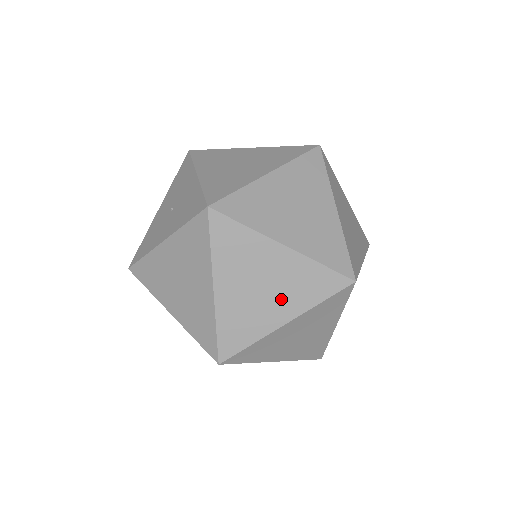
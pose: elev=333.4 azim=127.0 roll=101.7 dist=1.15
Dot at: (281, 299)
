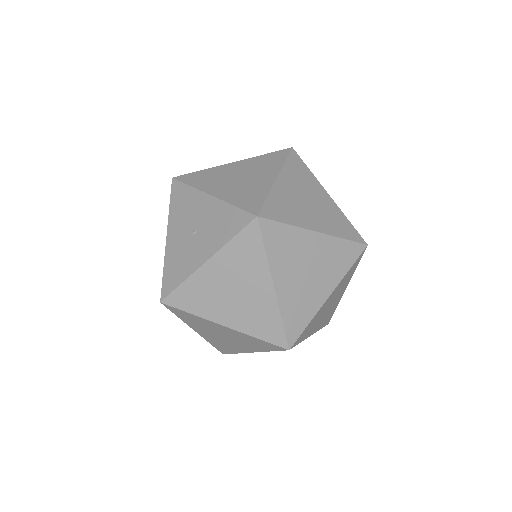
Dot at: (323, 277)
